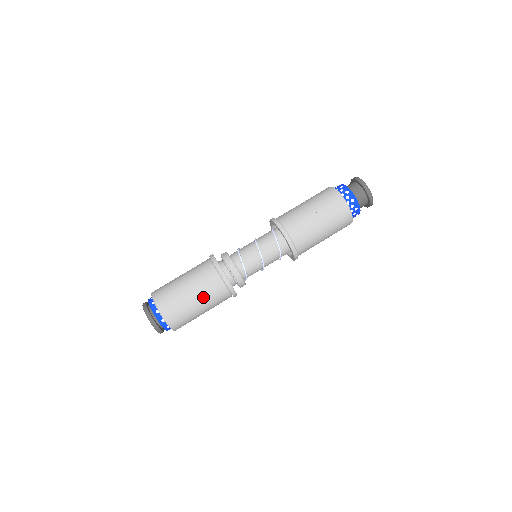
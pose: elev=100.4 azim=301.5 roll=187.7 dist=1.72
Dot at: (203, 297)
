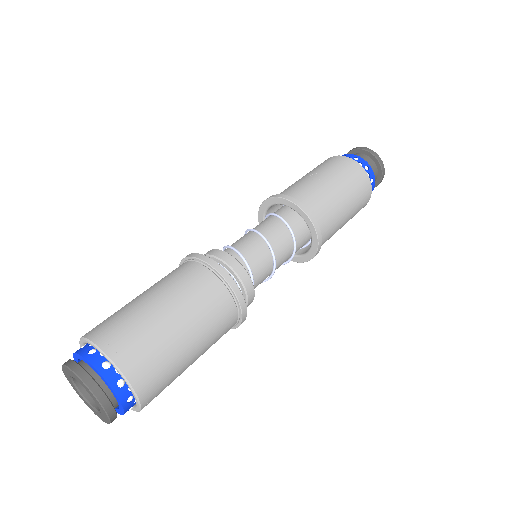
Dot at: (180, 301)
